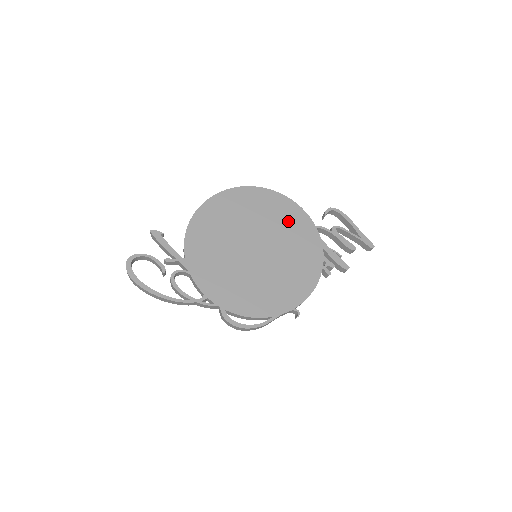
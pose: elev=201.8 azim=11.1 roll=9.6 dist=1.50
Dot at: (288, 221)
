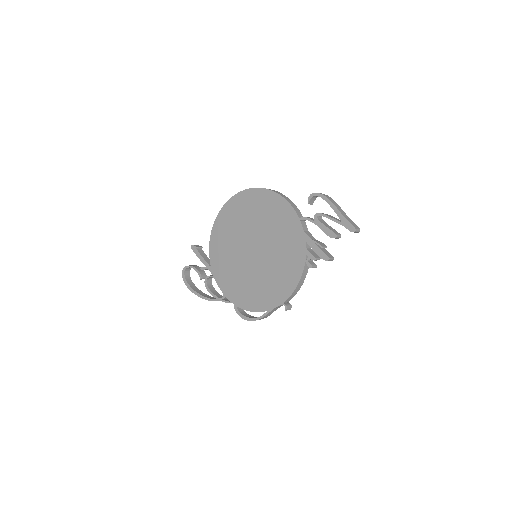
Dot at: (276, 218)
